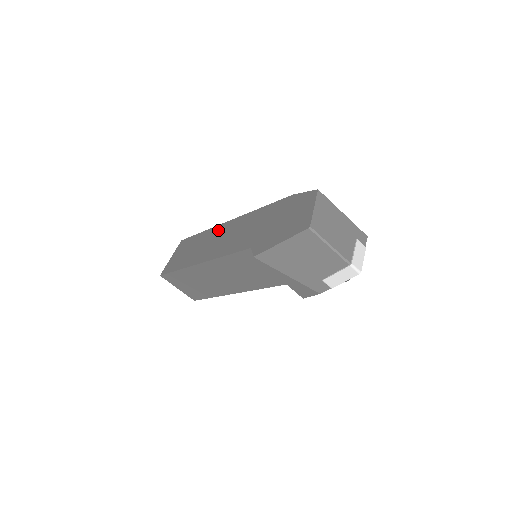
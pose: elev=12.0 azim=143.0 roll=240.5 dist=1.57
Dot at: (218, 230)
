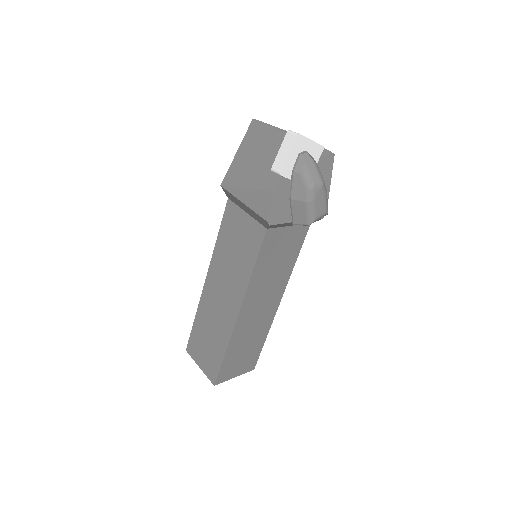
Dot at: occluded
